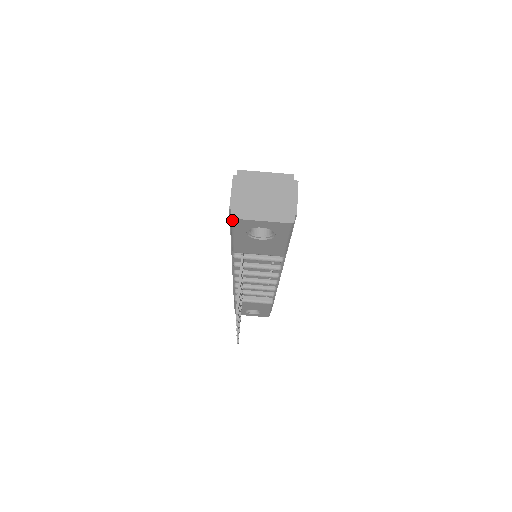
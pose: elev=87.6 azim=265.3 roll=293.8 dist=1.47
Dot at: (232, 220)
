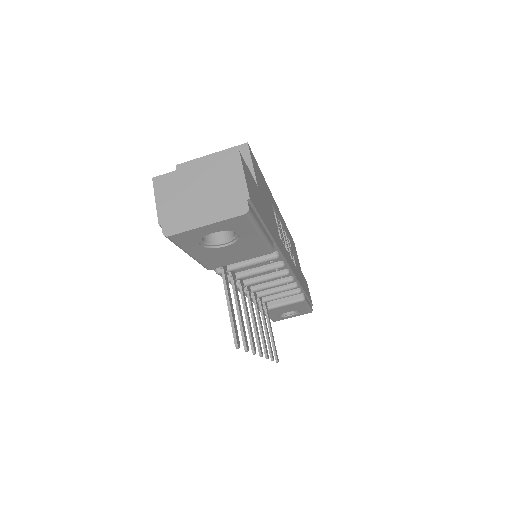
Dot at: occluded
